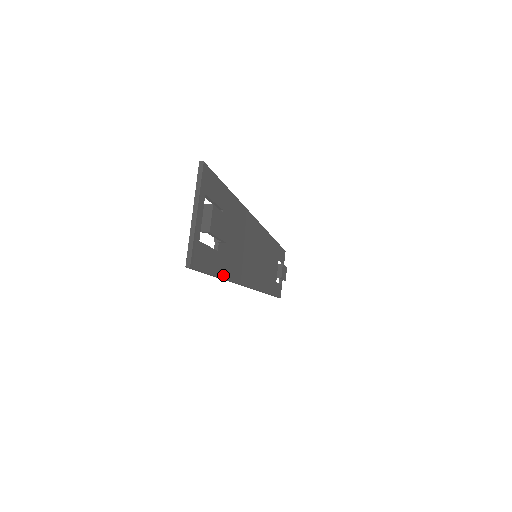
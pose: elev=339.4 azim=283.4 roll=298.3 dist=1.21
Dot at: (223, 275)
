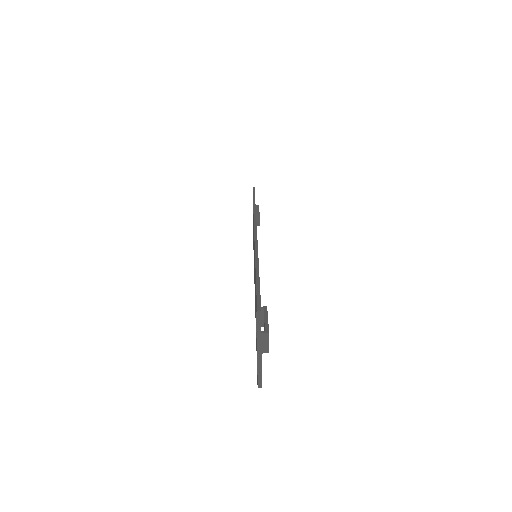
Dot at: occluded
